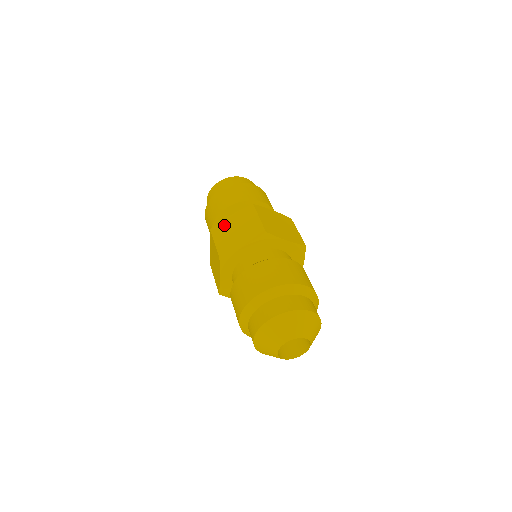
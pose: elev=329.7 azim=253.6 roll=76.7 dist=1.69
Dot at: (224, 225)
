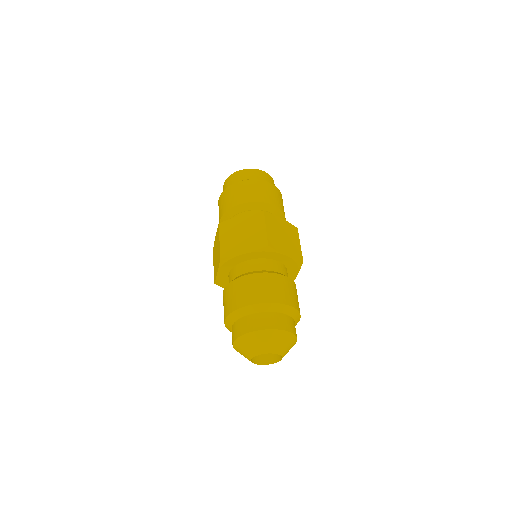
Dot at: (232, 224)
